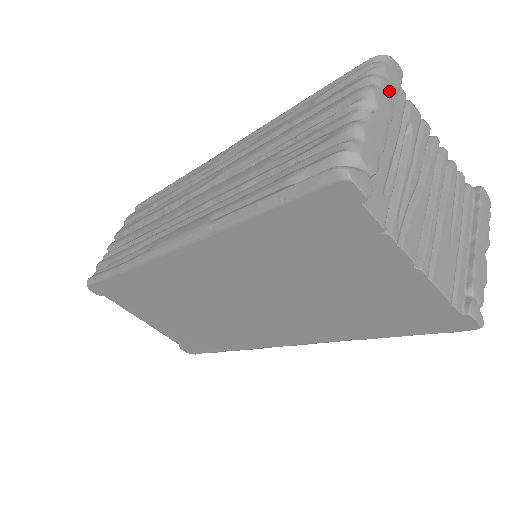
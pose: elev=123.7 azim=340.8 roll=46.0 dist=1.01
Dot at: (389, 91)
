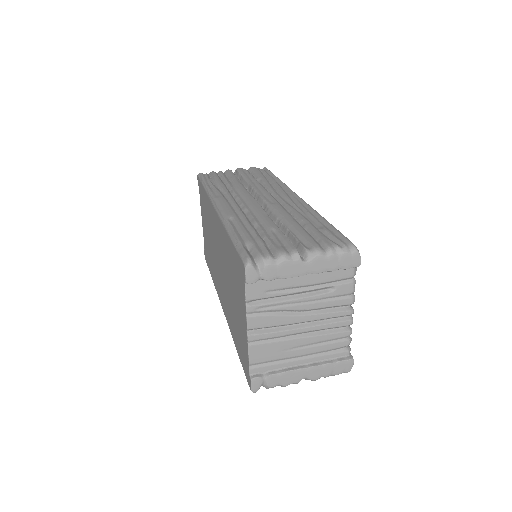
Dot at: (331, 263)
